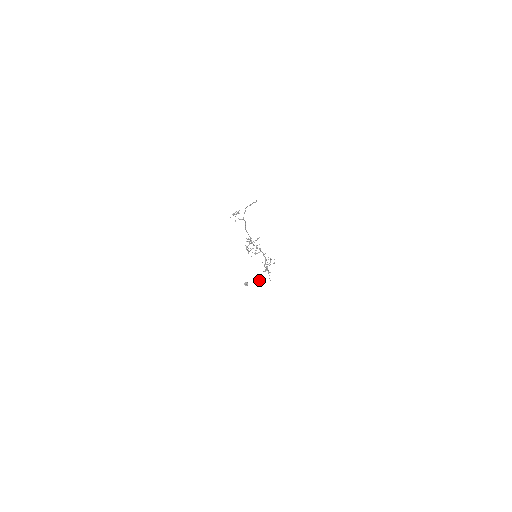
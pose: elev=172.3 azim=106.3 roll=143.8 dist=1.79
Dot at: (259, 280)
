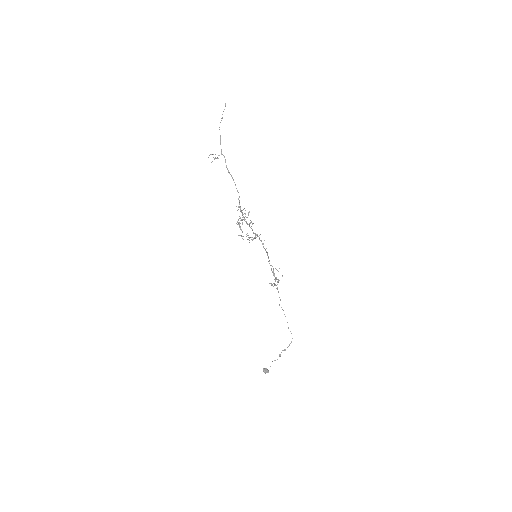
Dot at: (280, 355)
